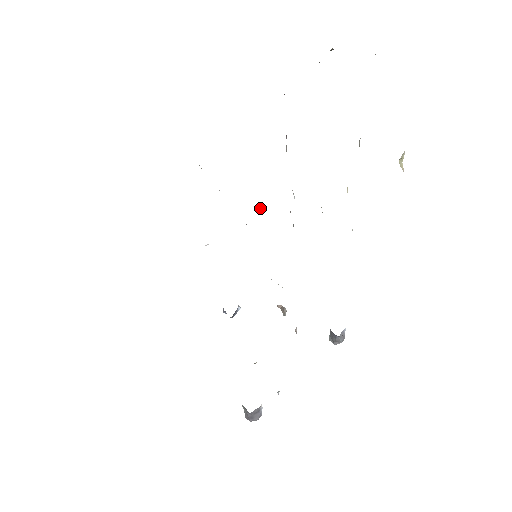
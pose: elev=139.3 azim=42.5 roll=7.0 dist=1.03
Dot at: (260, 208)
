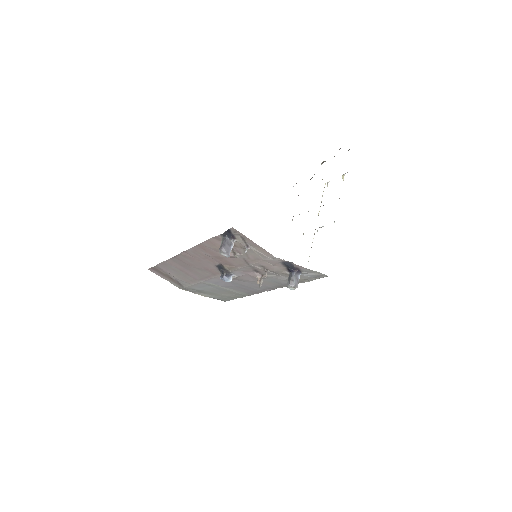
Dot at: occluded
